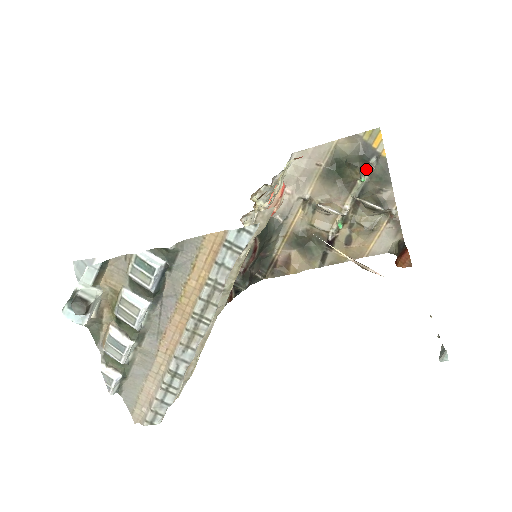
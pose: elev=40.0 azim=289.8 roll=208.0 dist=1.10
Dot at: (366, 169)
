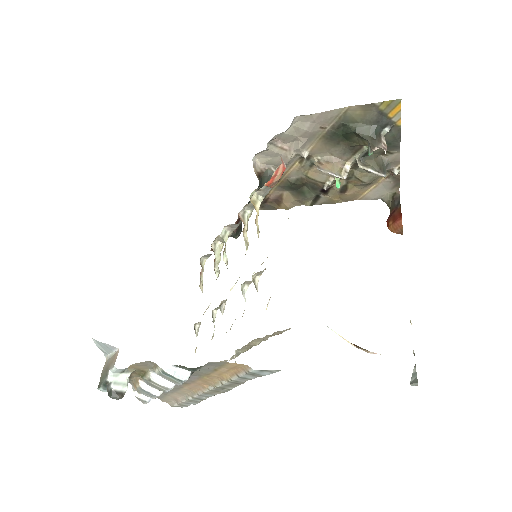
Dot at: (376, 148)
